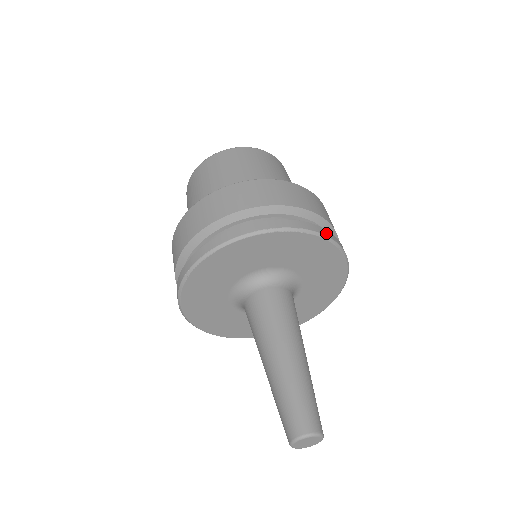
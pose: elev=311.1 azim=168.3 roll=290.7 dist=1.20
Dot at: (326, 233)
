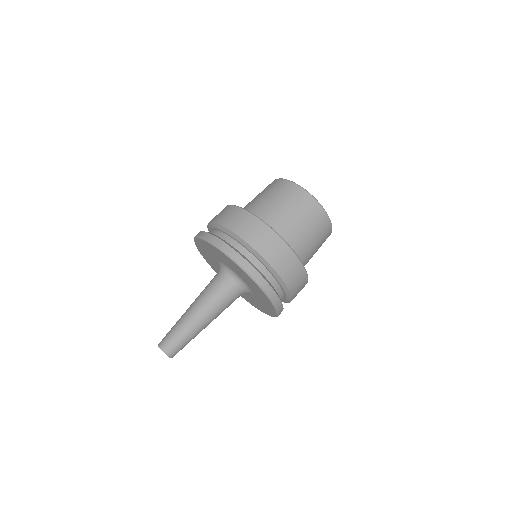
Dot at: occluded
